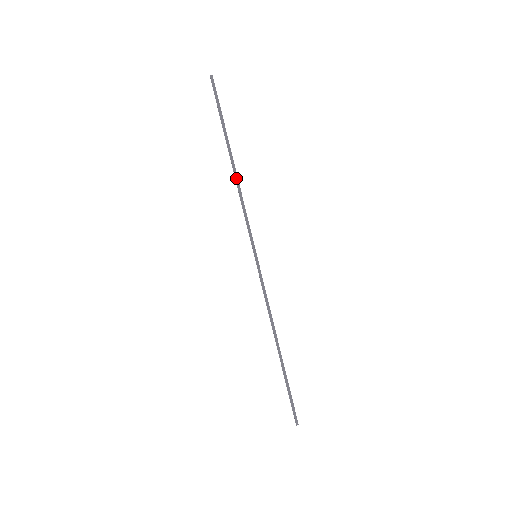
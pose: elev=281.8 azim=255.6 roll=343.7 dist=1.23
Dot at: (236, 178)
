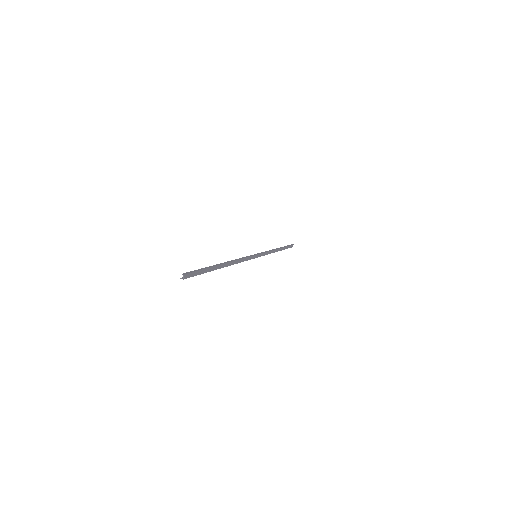
Dot at: (275, 249)
